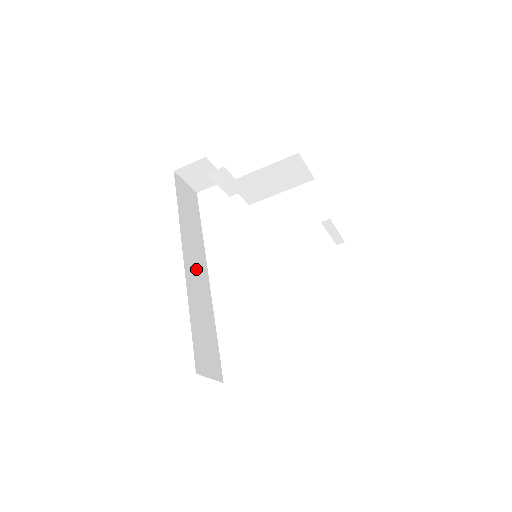
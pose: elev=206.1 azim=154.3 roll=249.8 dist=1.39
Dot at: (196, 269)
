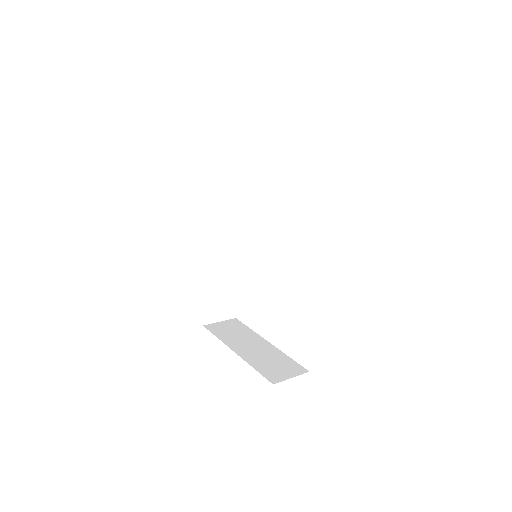
Dot at: (223, 232)
